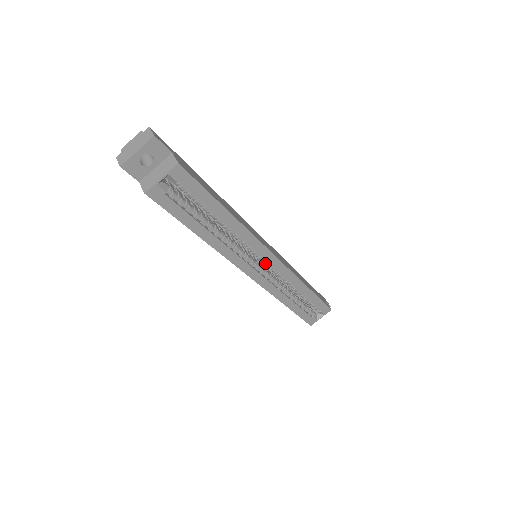
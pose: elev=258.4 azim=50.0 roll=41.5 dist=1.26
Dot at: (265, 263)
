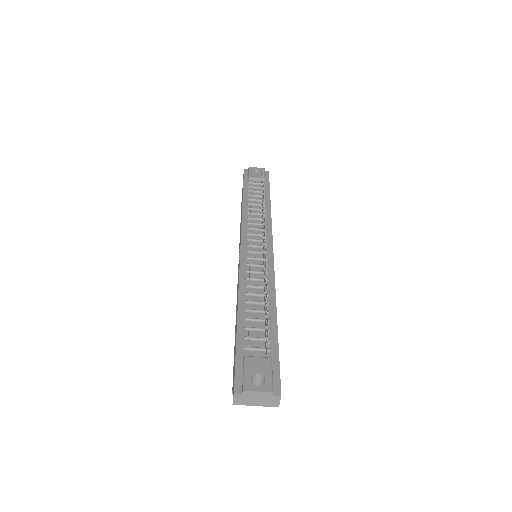
Dot at: occluded
